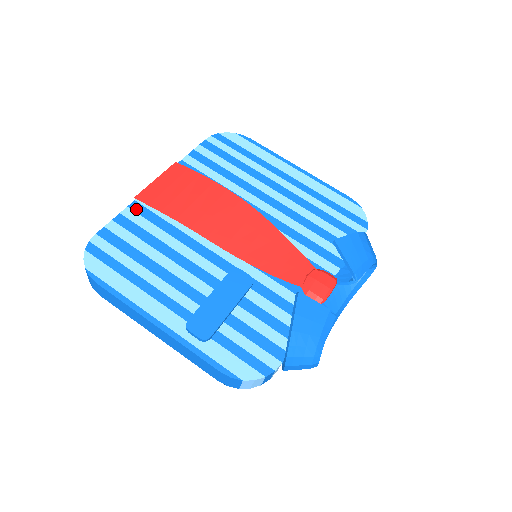
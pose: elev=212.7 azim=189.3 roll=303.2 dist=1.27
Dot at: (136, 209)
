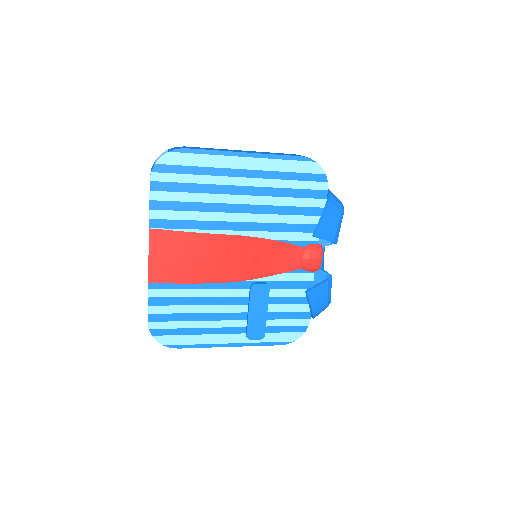
Dot at: (156, 287)
